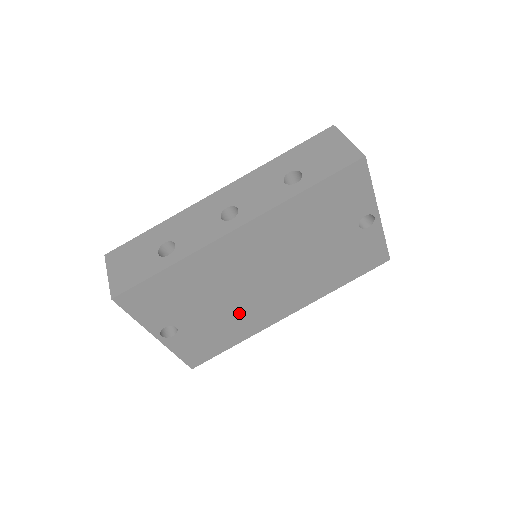
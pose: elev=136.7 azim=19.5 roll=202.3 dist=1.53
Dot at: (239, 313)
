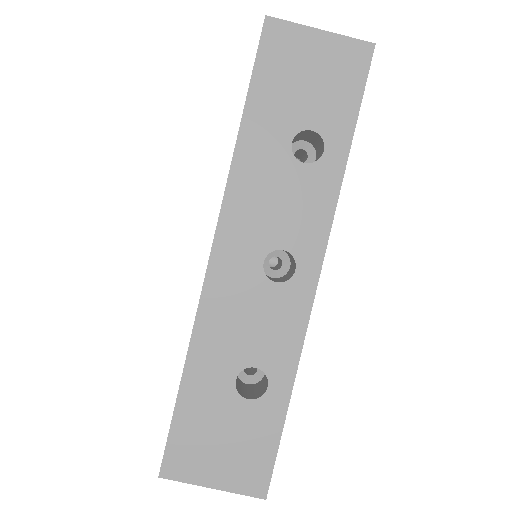
Dot at: occluded
